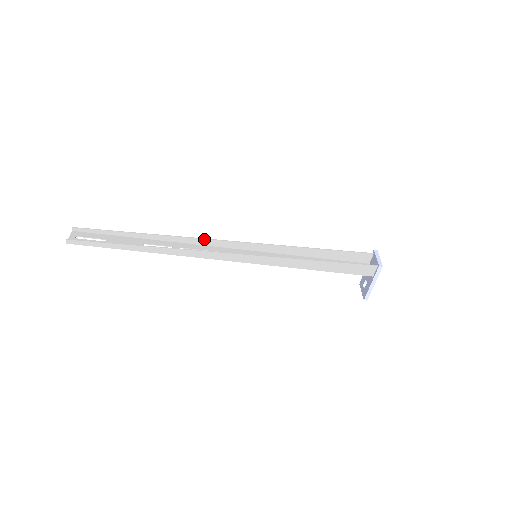
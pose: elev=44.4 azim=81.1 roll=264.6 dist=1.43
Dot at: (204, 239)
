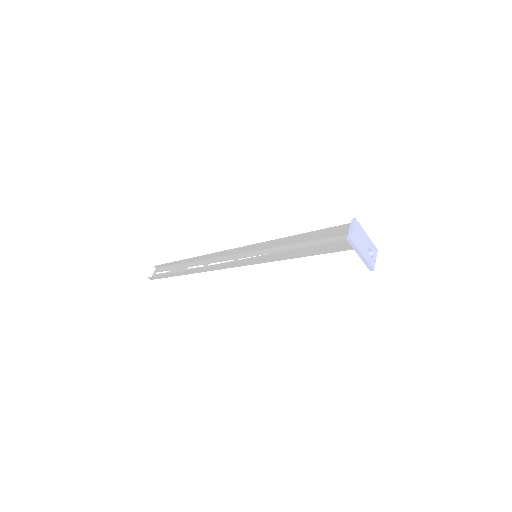
Dot at: (220, 252)
